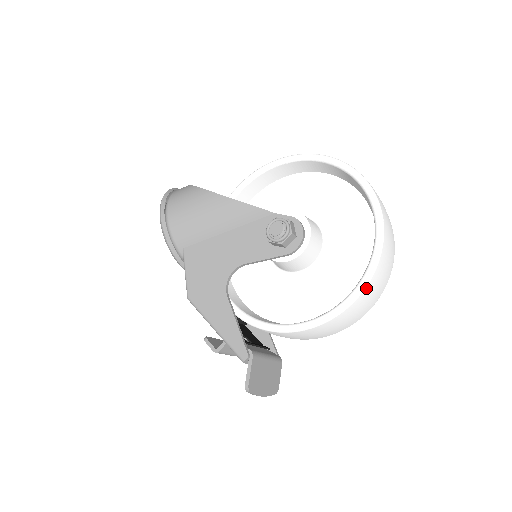
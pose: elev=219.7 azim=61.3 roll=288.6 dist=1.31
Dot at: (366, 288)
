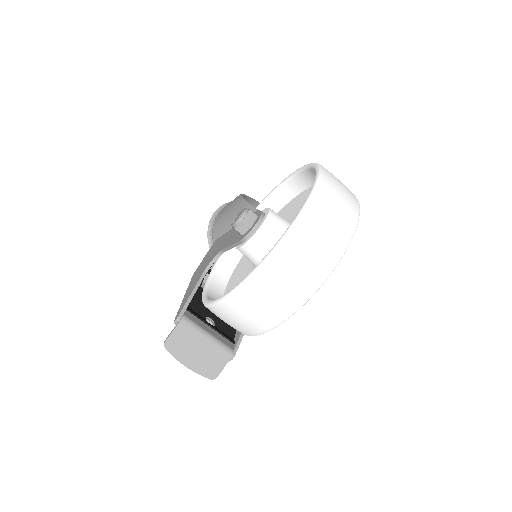
Dot at: (260, 273)
